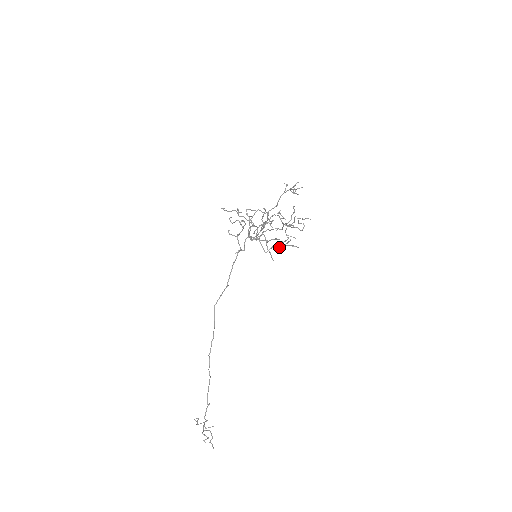
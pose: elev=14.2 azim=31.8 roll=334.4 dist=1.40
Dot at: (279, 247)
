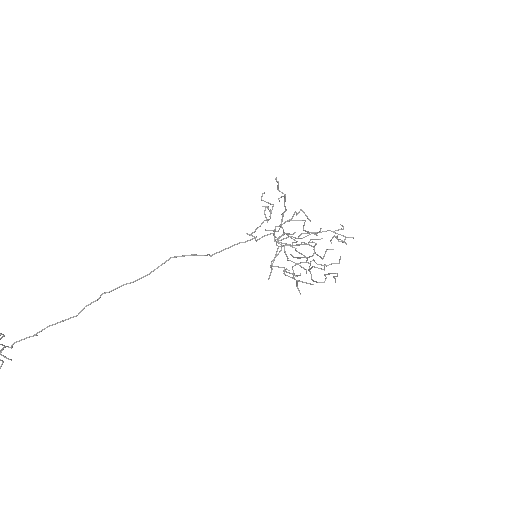
Dot at: occluded
